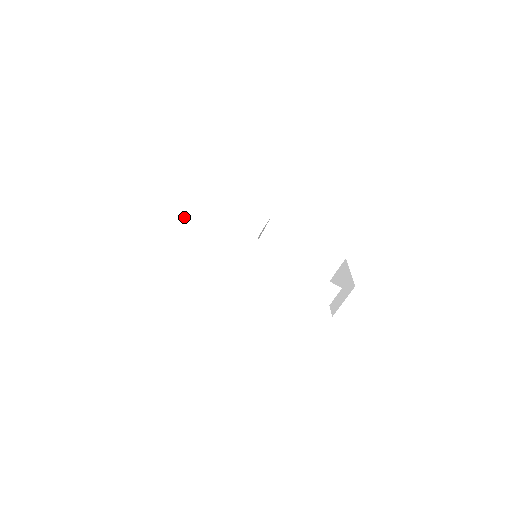
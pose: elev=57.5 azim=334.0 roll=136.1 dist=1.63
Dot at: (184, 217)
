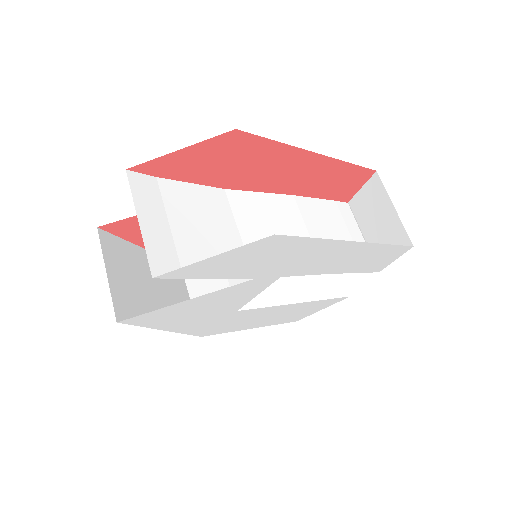
Dot at: (166, 207)
